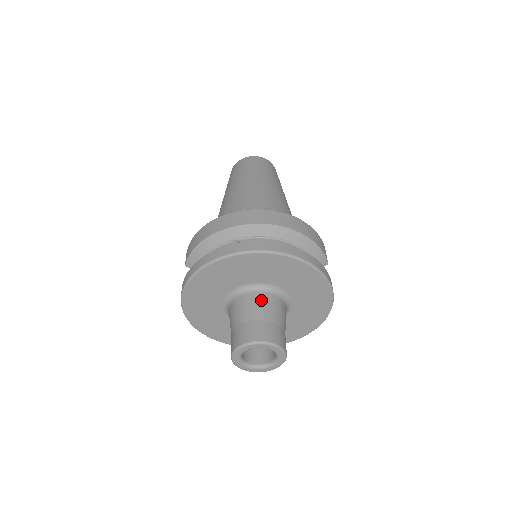
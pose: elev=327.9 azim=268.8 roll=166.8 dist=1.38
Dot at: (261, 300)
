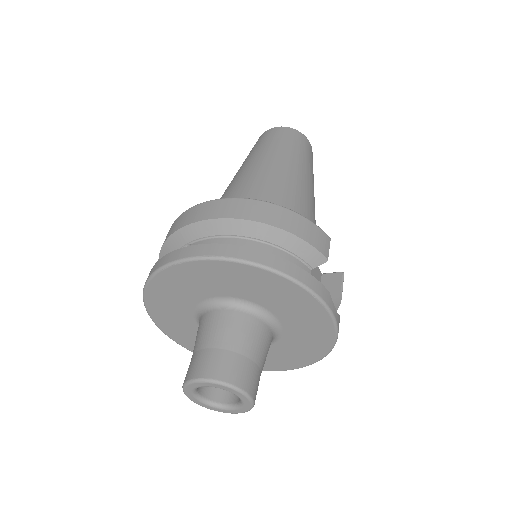
Dot at: (221, 320)
